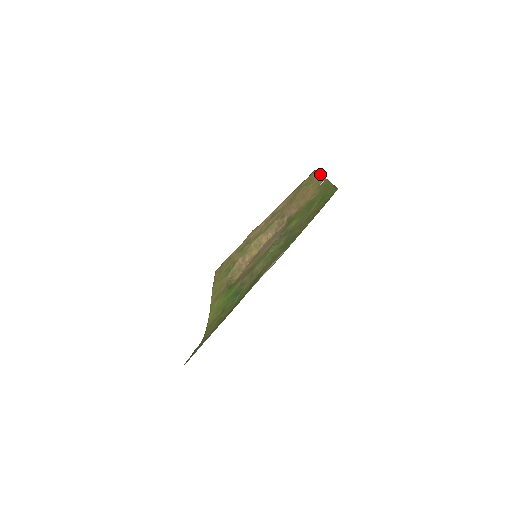
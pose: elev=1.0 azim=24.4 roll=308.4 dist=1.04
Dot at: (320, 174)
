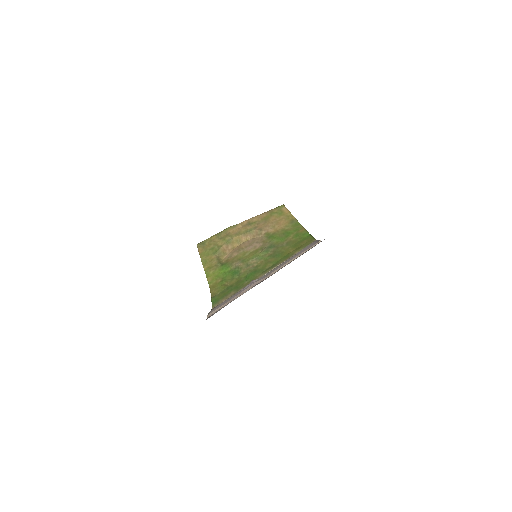
Dot at: (290, 212)
